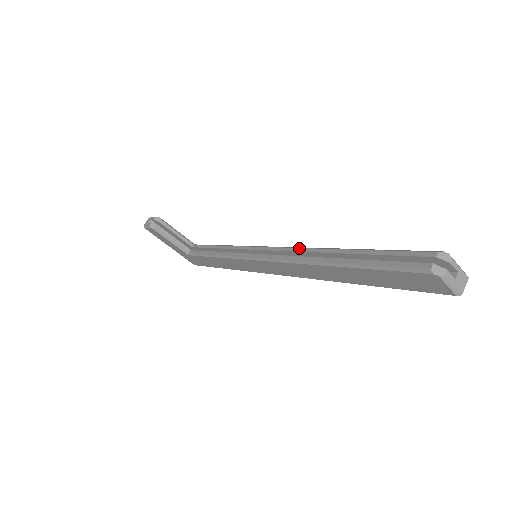
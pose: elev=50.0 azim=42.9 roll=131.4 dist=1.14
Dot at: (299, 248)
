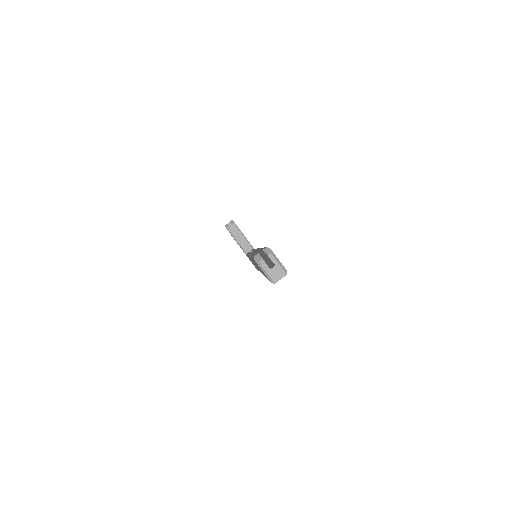
Dot at: (258, 248)
